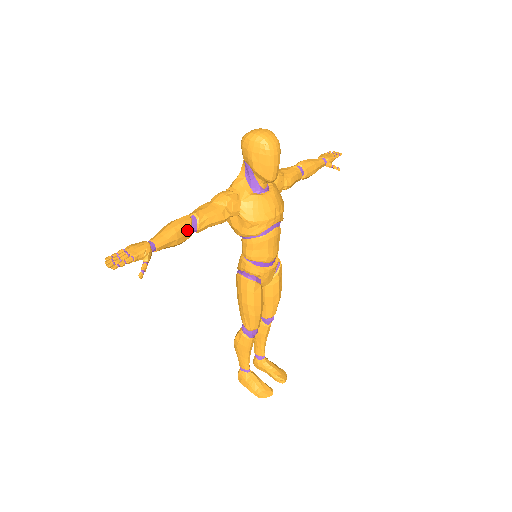
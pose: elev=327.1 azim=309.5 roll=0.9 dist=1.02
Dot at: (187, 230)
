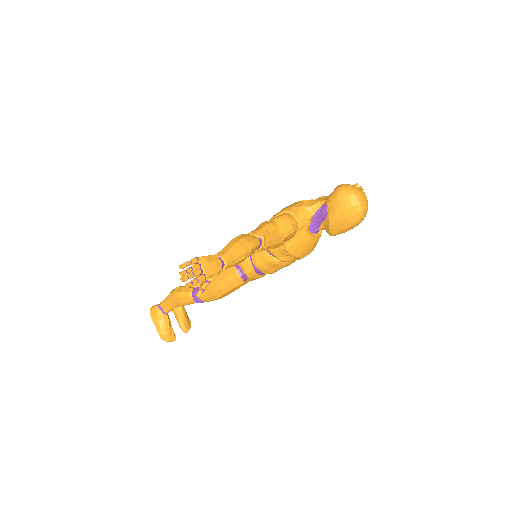
Dot at: occluded
